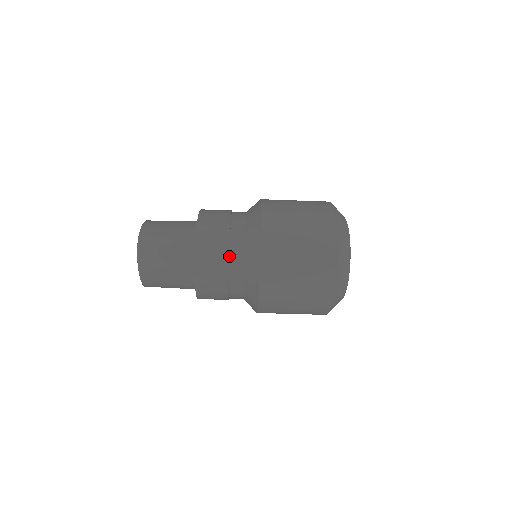
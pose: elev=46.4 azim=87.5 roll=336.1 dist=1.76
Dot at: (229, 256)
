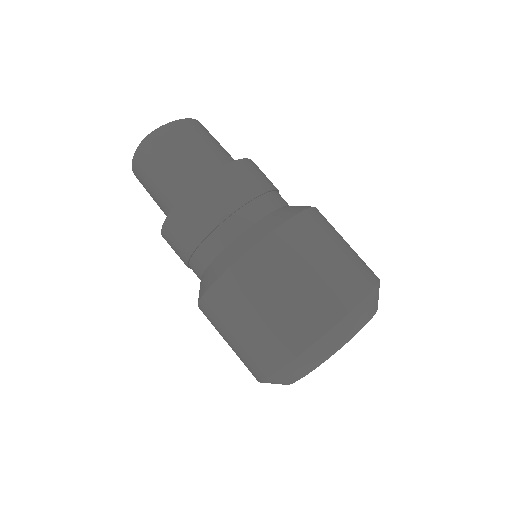
Dot at: occluded
